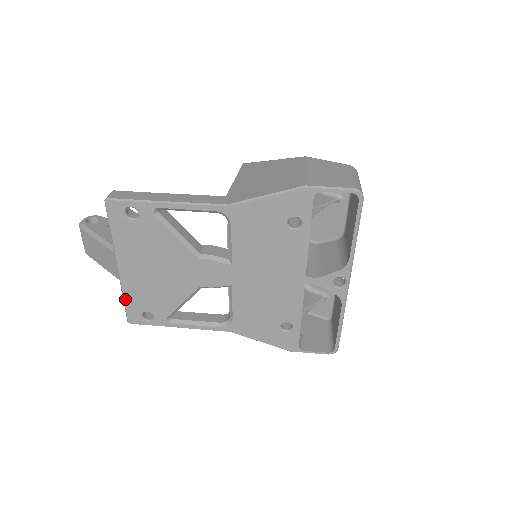
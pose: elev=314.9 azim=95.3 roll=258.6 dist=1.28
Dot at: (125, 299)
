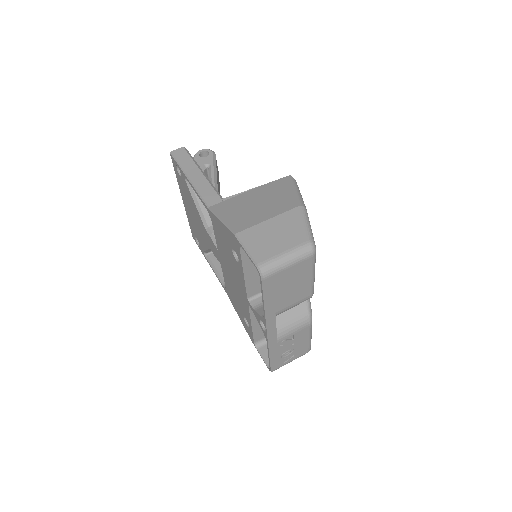
Dot at: (189, 221)
